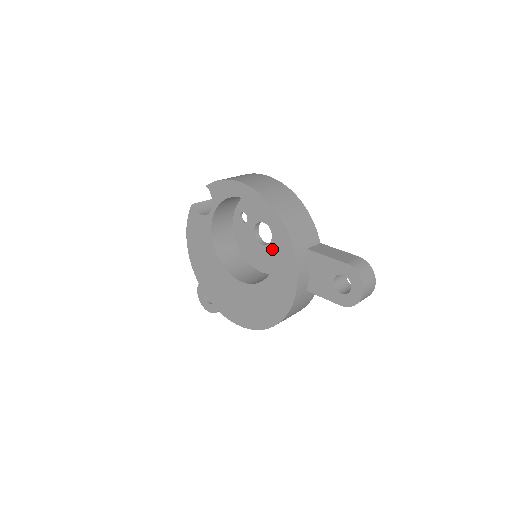
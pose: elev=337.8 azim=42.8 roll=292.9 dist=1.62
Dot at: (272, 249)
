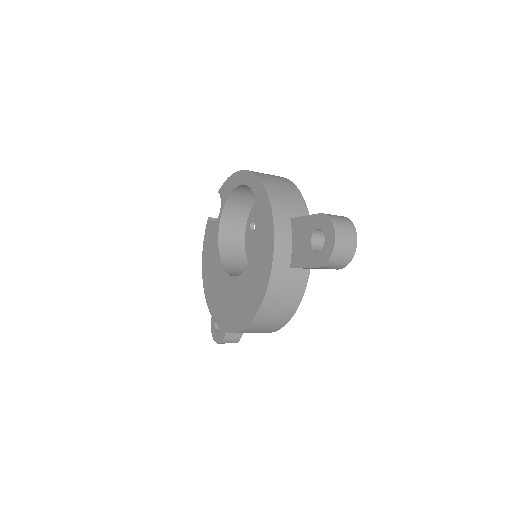
Dot at: occluded
